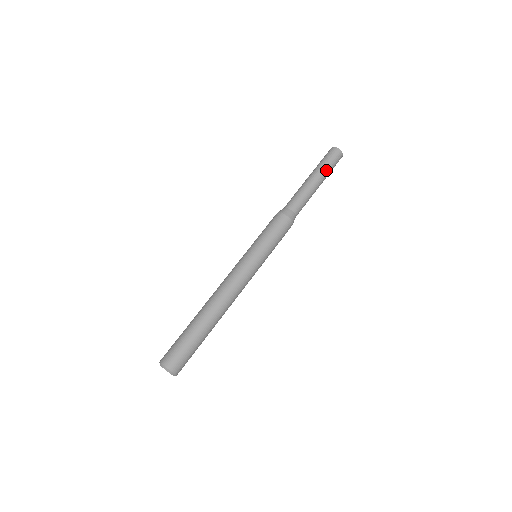
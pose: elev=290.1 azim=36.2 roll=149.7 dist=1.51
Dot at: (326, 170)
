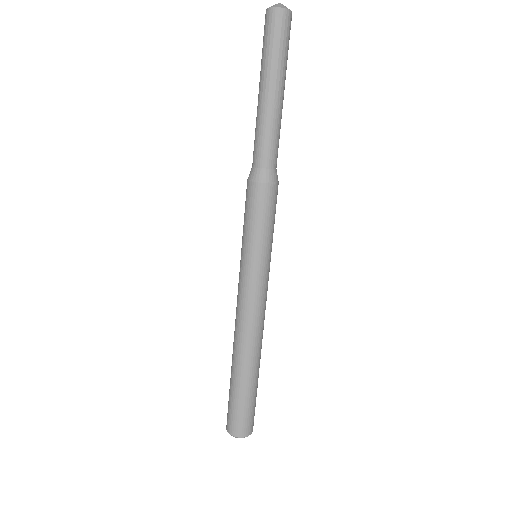
Dot at: (278, 63)
